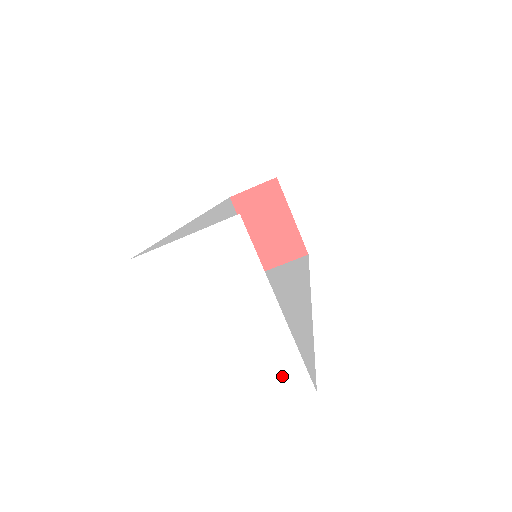
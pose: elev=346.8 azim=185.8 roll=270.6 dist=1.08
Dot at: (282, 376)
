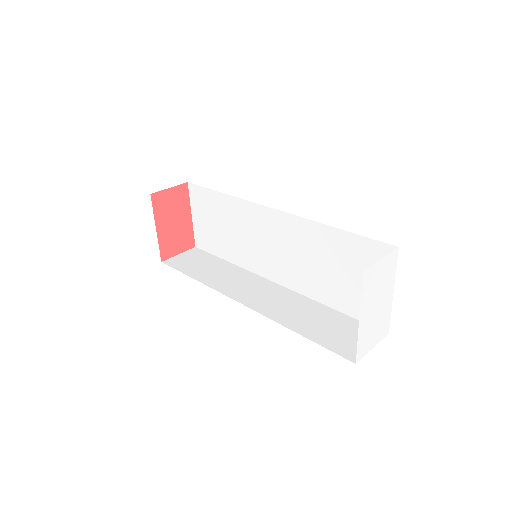
Dot at: (383, 328)
